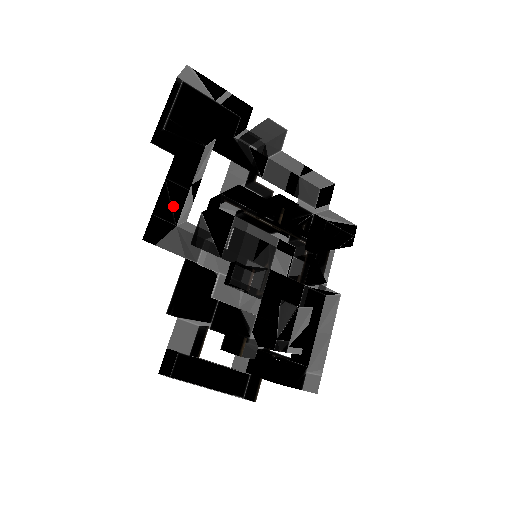
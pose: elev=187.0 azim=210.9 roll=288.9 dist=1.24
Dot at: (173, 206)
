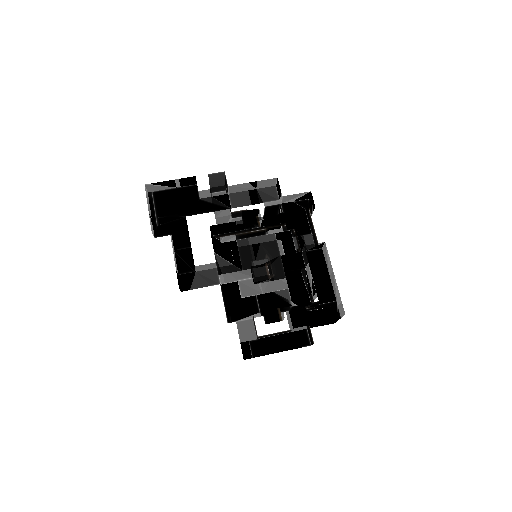
Dot at: (187, 262)
